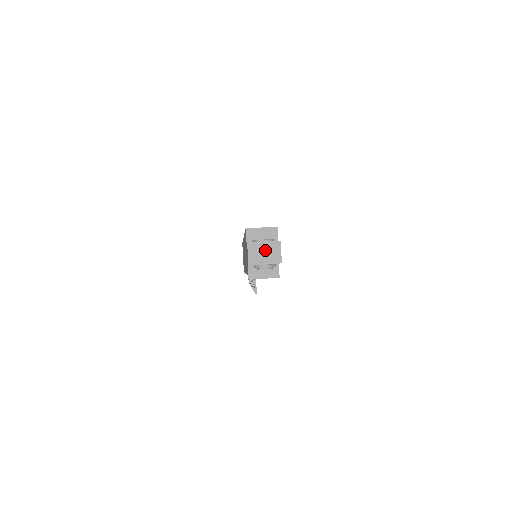
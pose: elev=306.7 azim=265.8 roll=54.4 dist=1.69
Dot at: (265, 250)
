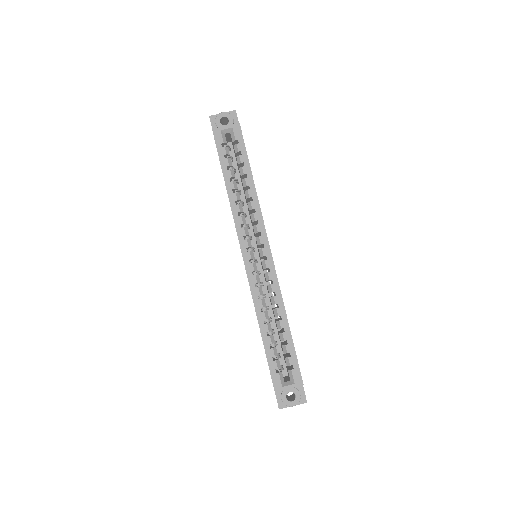
Dot at: occluded
